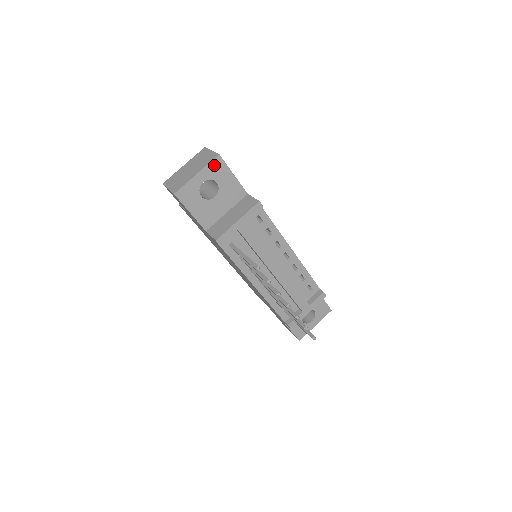
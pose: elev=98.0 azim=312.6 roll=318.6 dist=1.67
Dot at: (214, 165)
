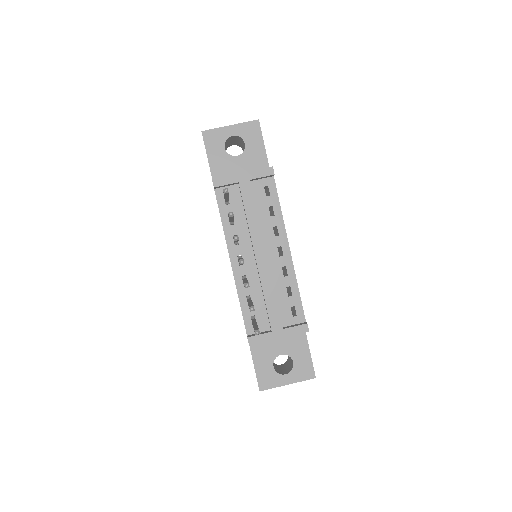
Dot at: (250, 126)
